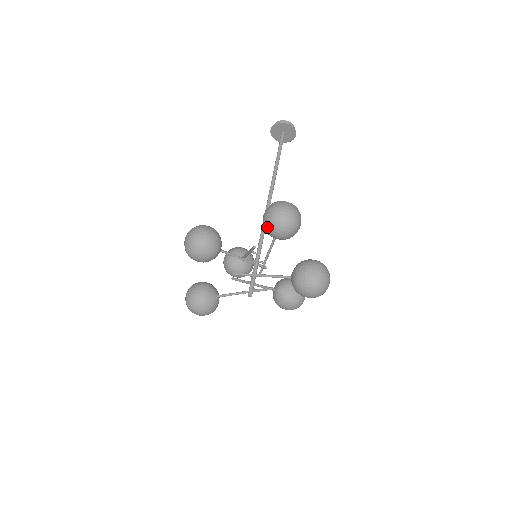
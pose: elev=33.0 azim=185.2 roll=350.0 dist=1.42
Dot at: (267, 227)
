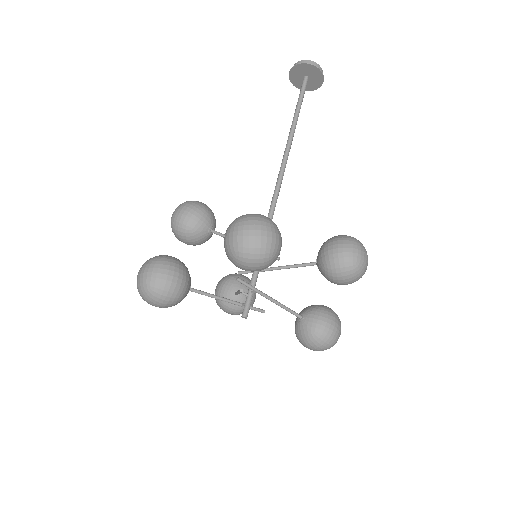
Dot at: (338, 269)
